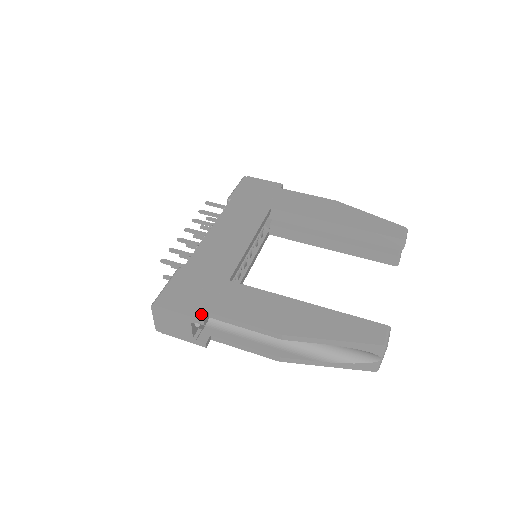
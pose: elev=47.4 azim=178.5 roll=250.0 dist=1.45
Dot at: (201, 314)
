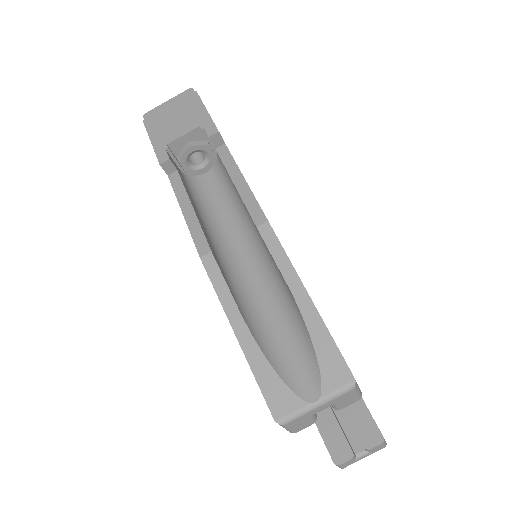
Dot at: occluded
